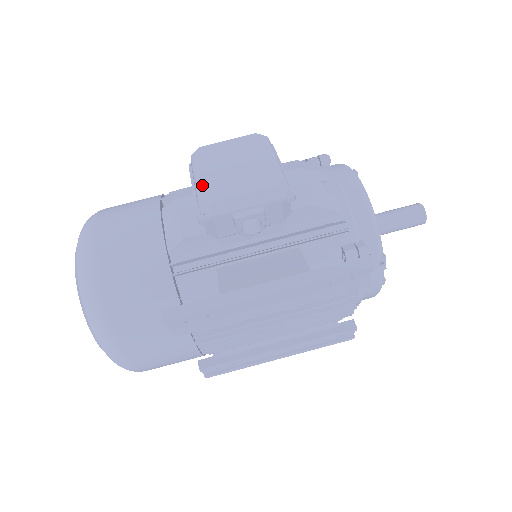
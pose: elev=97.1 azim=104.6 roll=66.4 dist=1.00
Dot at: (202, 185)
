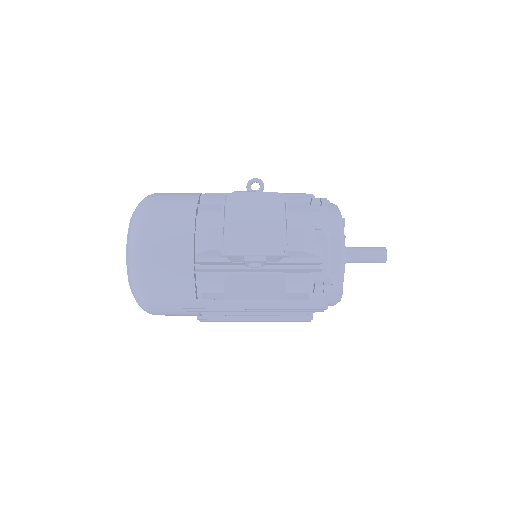
Dot at: (229, 229)
